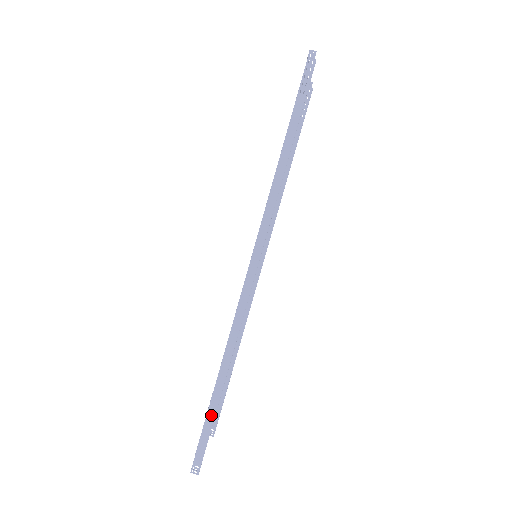
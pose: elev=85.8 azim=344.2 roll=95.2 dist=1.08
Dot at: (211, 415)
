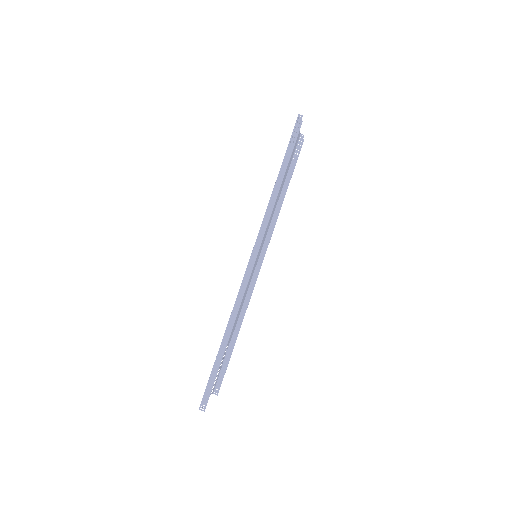
Dot at: (216, 367)
